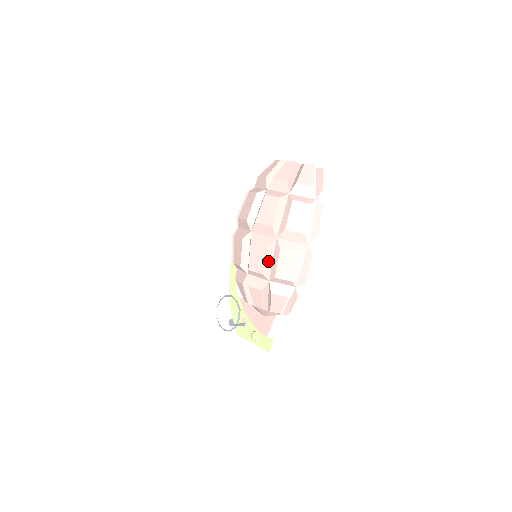
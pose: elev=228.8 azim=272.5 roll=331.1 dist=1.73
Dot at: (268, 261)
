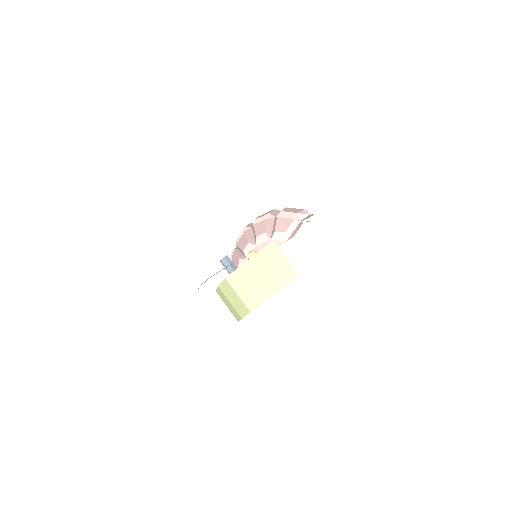
Dot at: (274, 213)
